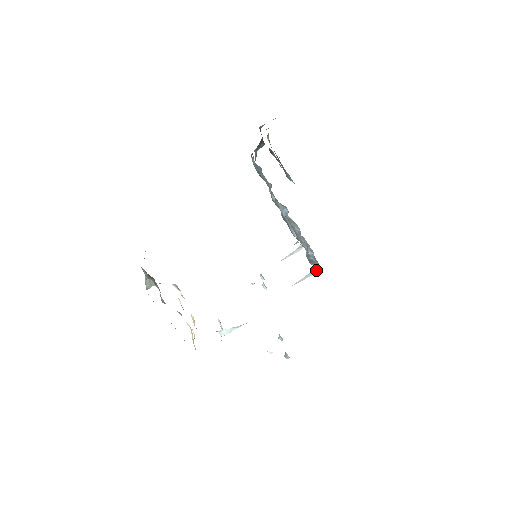
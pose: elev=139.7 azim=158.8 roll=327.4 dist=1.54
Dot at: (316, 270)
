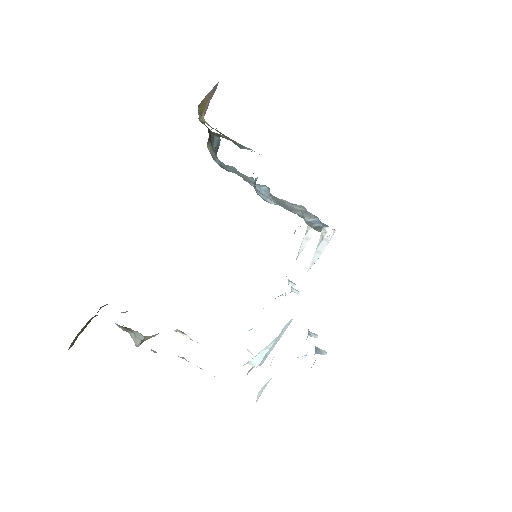
Dot at: (326, 234)
